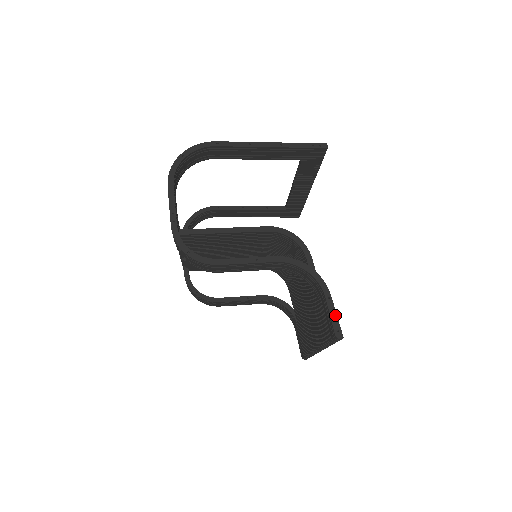
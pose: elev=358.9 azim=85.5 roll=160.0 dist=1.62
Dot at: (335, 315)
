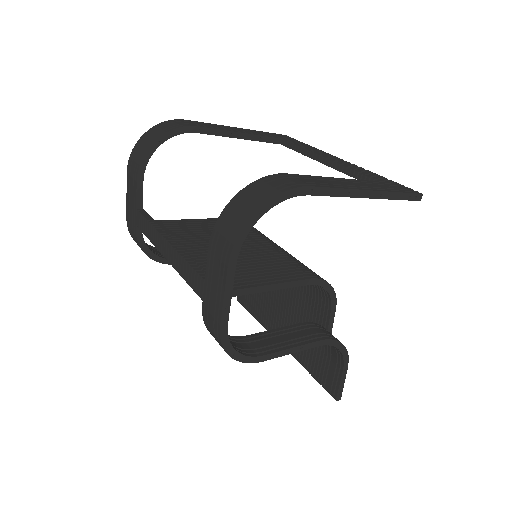
Dot at: (343, 383)
